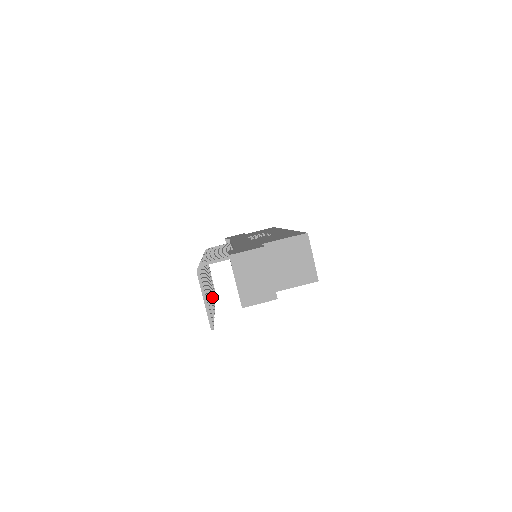
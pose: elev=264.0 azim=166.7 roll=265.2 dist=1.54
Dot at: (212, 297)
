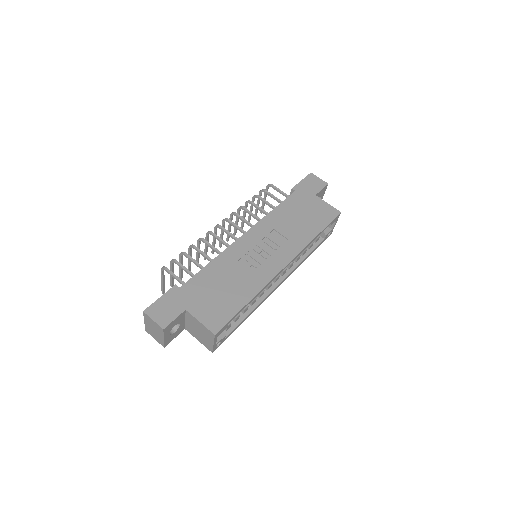
Dot at: occluded
